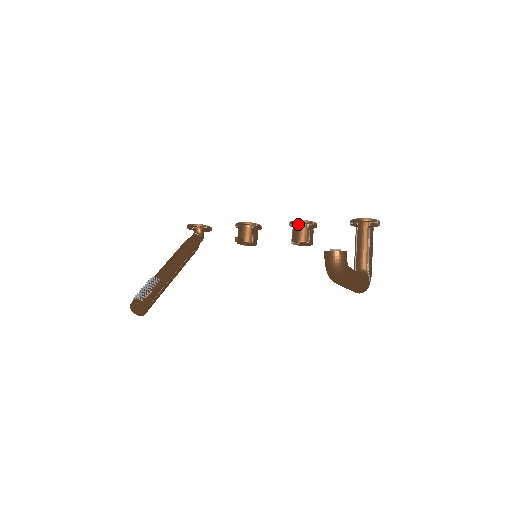
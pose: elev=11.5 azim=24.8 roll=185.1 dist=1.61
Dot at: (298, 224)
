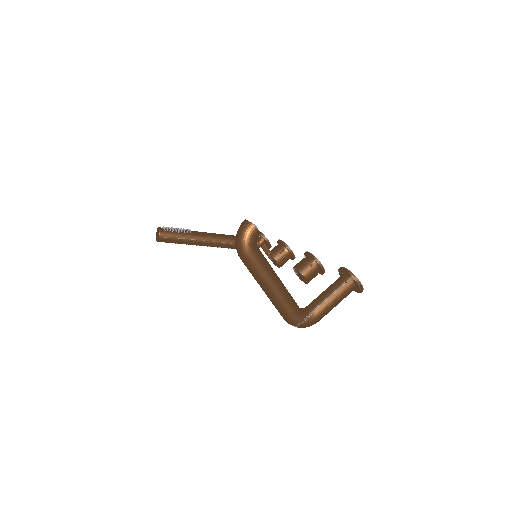
Dot at: (308, 256)
